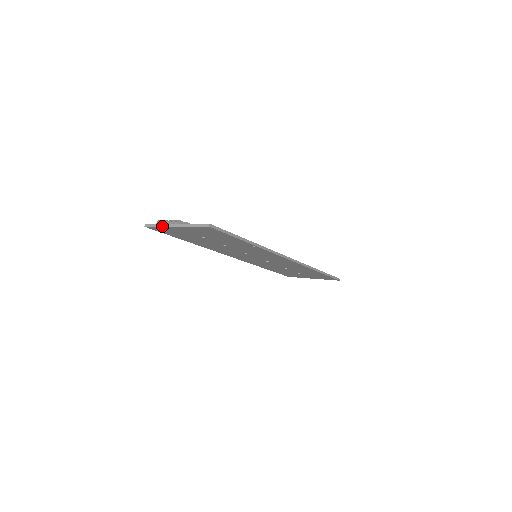
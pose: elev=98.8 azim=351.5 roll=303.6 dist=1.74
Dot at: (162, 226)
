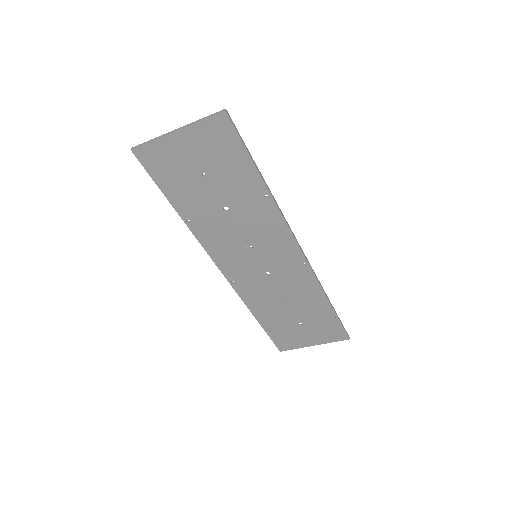
Dot at: (157, 138)
